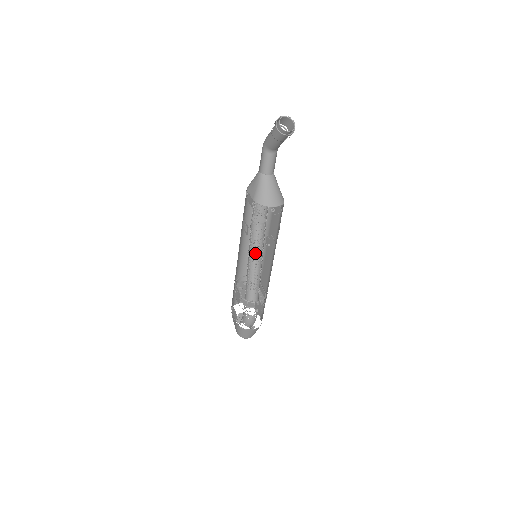
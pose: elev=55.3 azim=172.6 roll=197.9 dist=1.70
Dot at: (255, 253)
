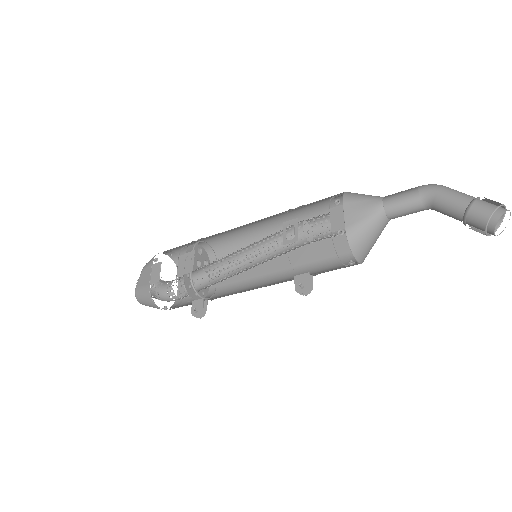
Dot at: (255, 247)
